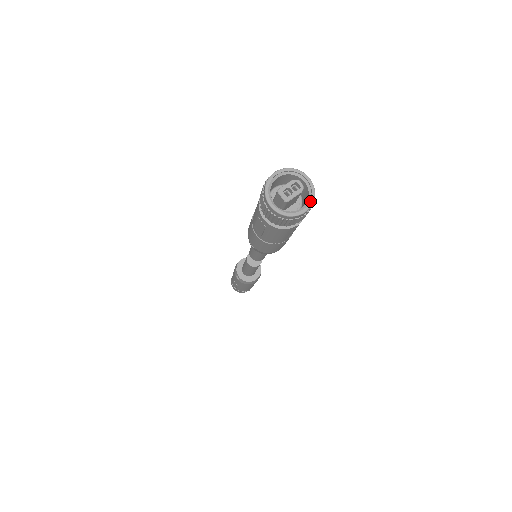
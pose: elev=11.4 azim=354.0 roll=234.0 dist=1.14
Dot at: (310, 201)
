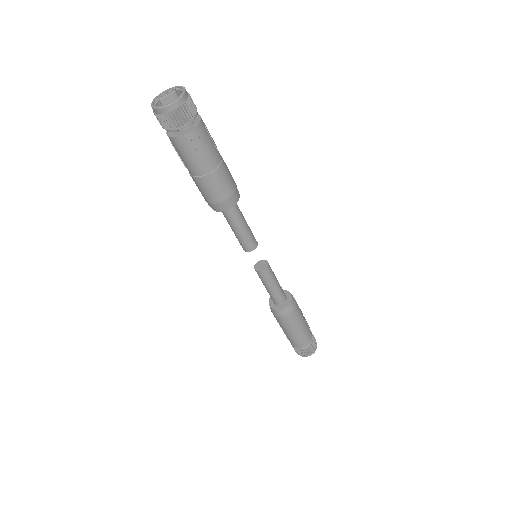
Dot at: (177, 98)
